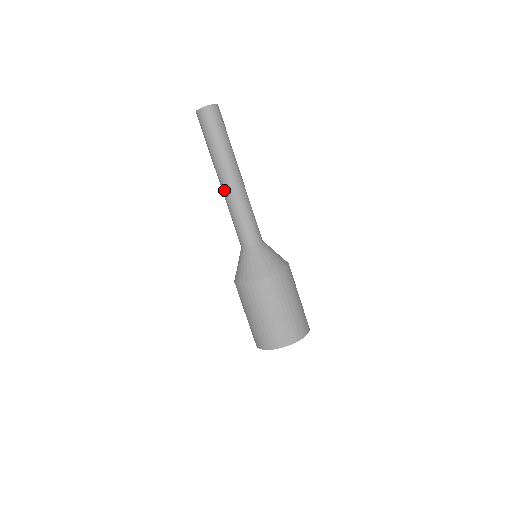
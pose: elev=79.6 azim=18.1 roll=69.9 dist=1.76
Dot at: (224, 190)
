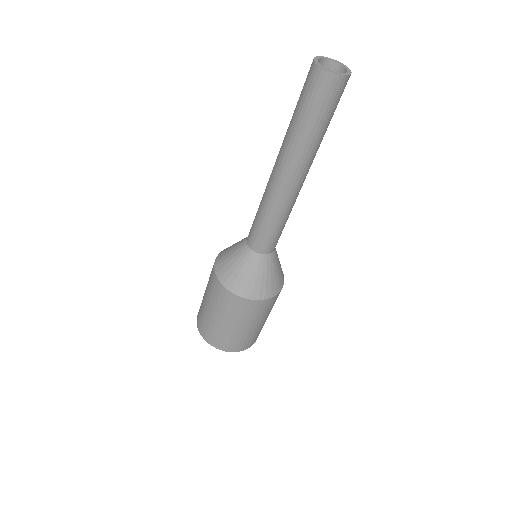
Dot at: (288, 191)
